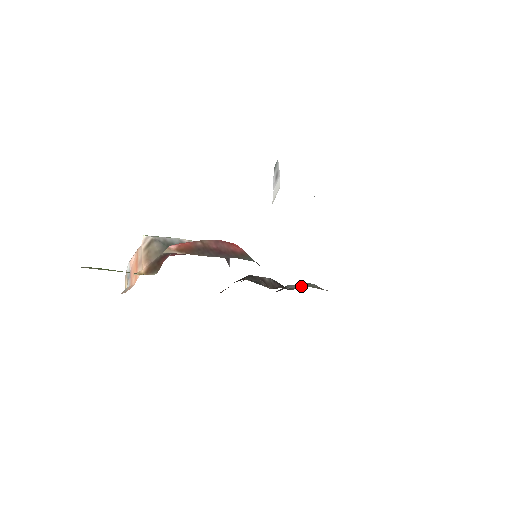
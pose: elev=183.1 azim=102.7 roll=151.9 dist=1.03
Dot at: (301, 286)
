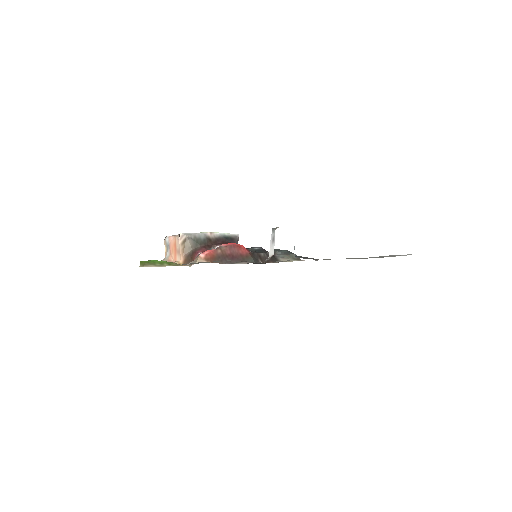
Dot at: (285, 257)
